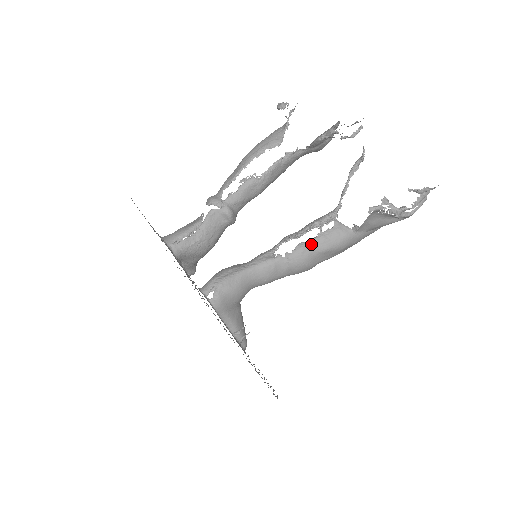
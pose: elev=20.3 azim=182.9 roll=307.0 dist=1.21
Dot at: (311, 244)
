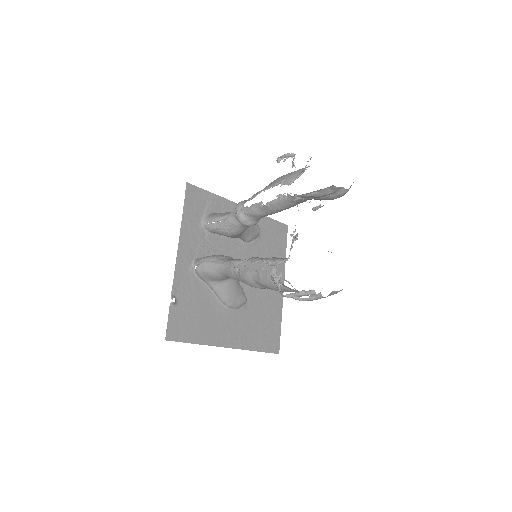
Dot at: (252, 274)
